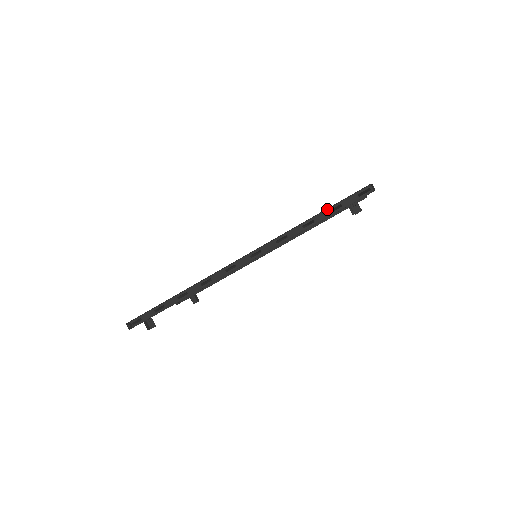
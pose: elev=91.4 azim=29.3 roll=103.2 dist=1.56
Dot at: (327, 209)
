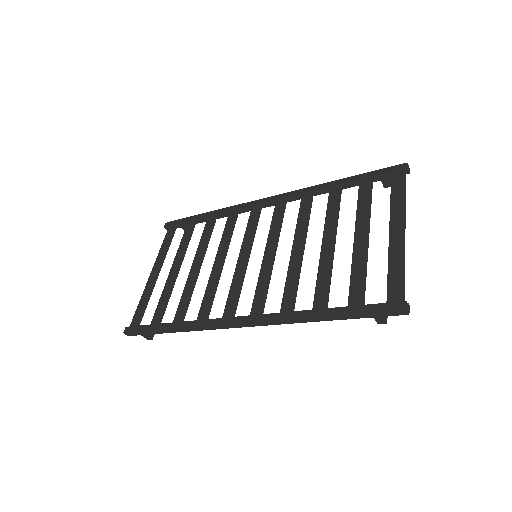
Dot at: occluded
